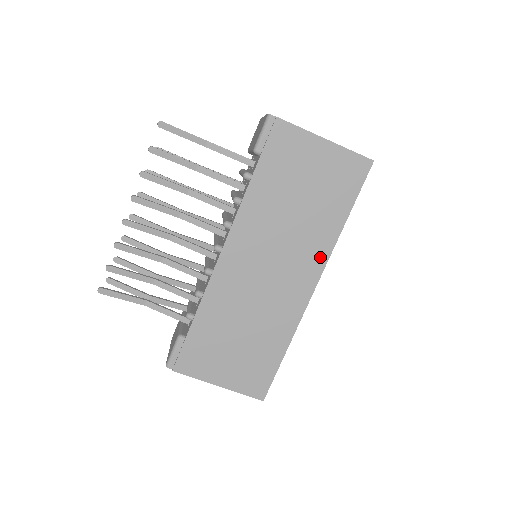
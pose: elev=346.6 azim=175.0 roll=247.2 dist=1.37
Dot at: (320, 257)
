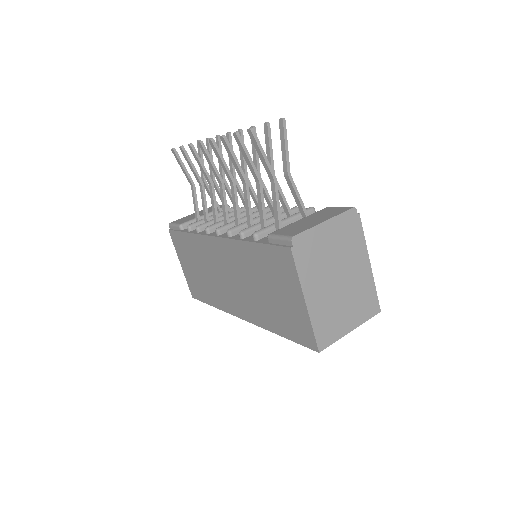
Dot at: (254, 318)
